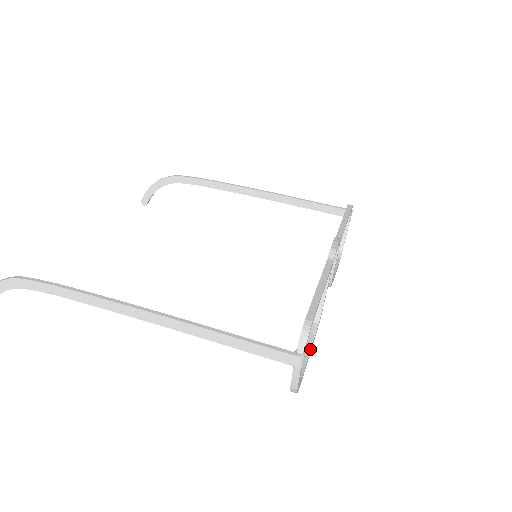
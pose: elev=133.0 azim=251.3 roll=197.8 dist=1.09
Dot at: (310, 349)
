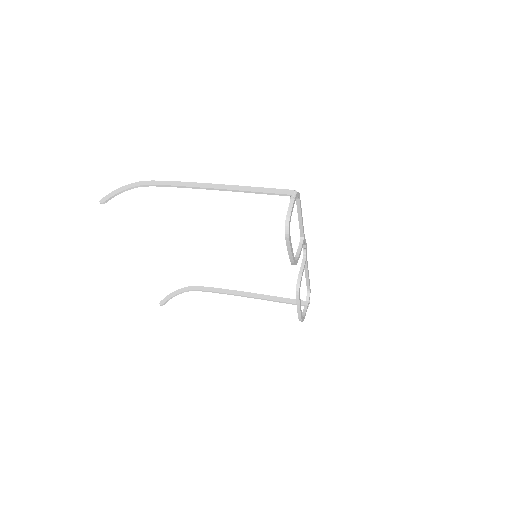
Dot at: (292, 250)
